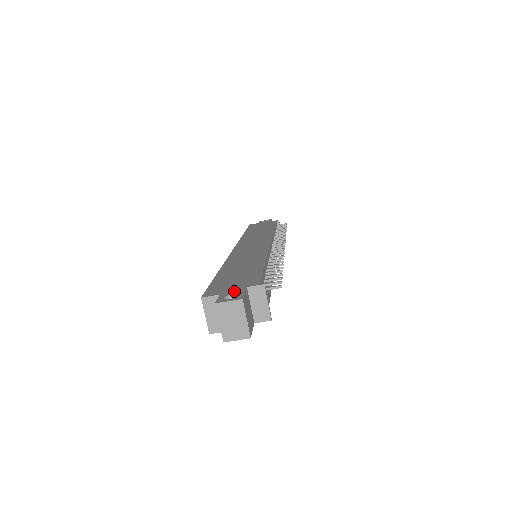
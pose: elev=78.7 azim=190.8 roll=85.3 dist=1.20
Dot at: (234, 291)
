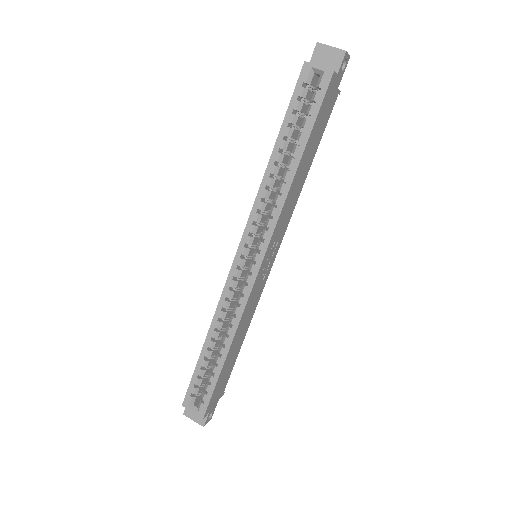
Dot at: occluded
